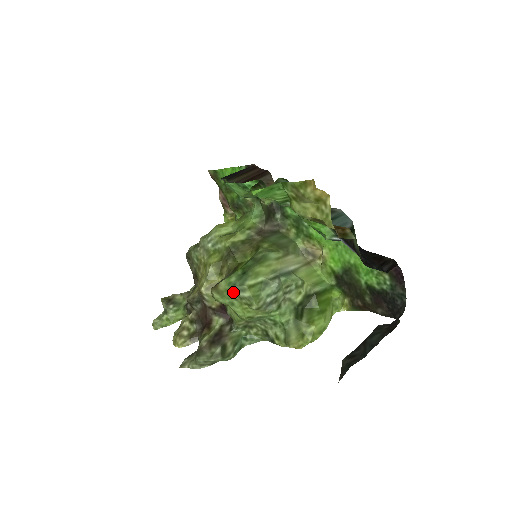
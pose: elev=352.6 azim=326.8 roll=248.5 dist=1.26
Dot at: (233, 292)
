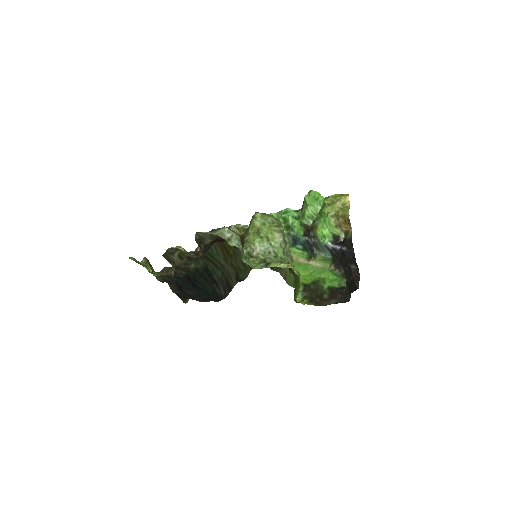
Dot at: (271, 218)
